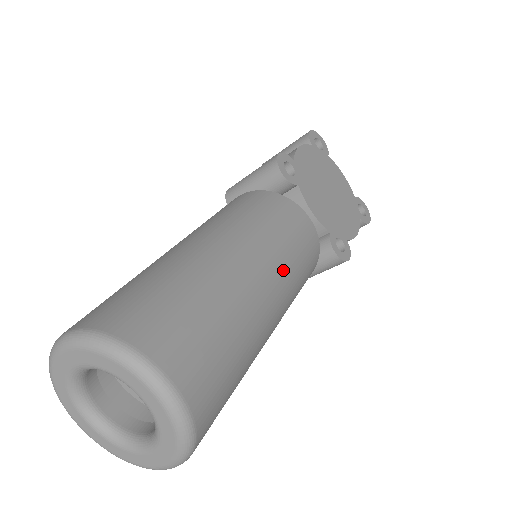
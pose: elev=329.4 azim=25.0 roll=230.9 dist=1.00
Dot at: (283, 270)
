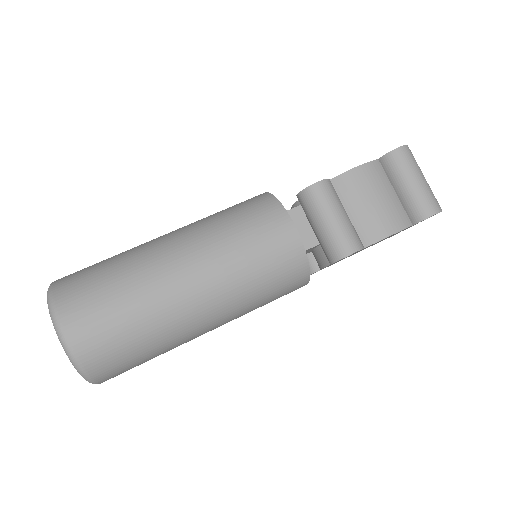
Dot at: occluded
